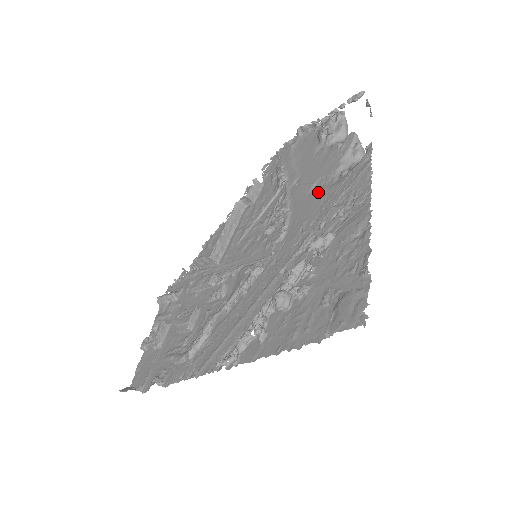
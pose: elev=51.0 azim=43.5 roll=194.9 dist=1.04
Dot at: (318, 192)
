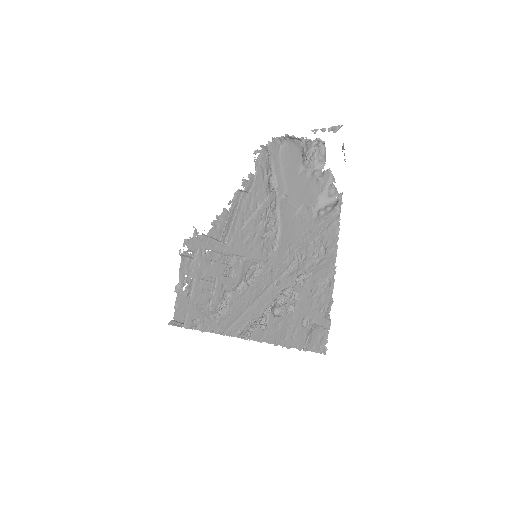
Dot at: (301, 221)
